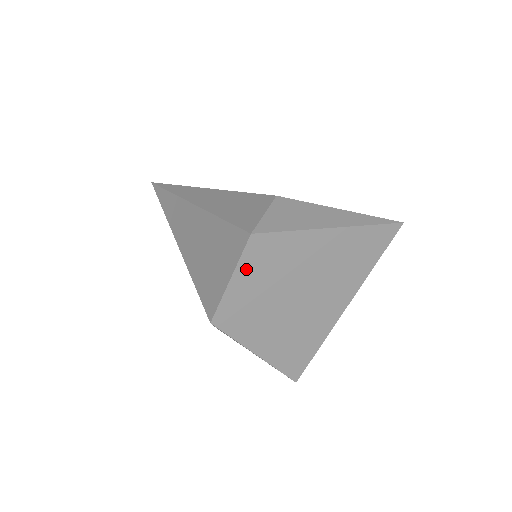
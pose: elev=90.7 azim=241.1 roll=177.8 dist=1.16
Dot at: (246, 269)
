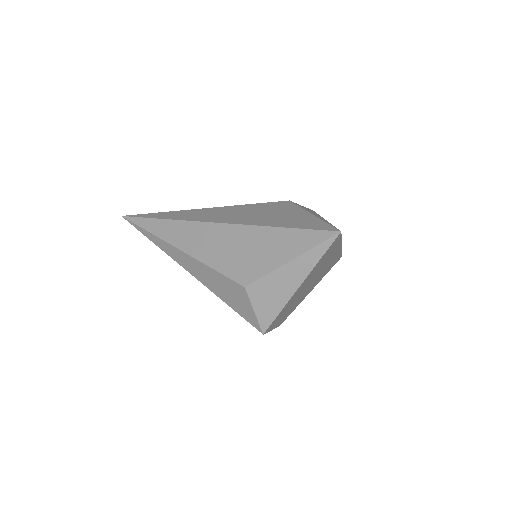
Dot at: (274, 325)
